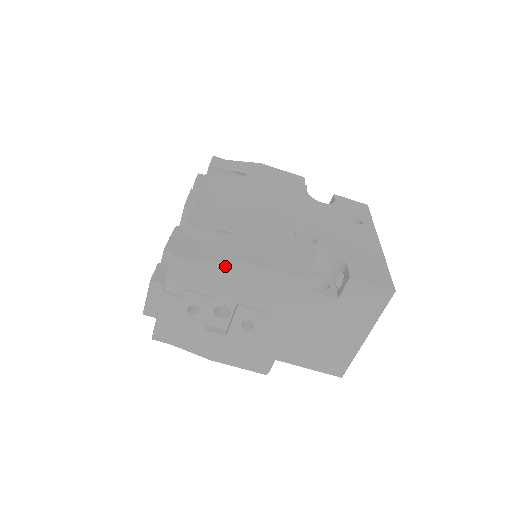
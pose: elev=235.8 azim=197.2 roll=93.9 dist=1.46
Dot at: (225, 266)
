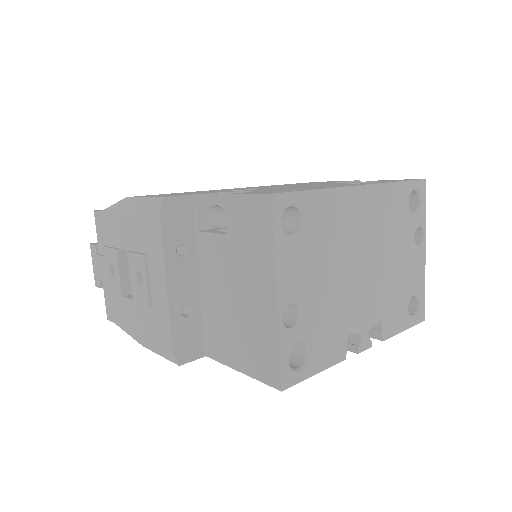
Dot at: (116, 207)
